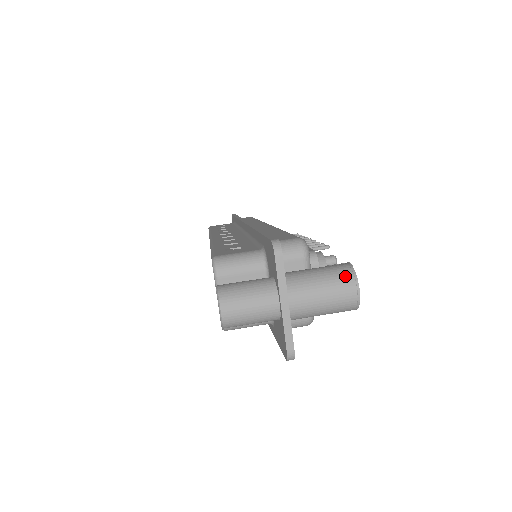
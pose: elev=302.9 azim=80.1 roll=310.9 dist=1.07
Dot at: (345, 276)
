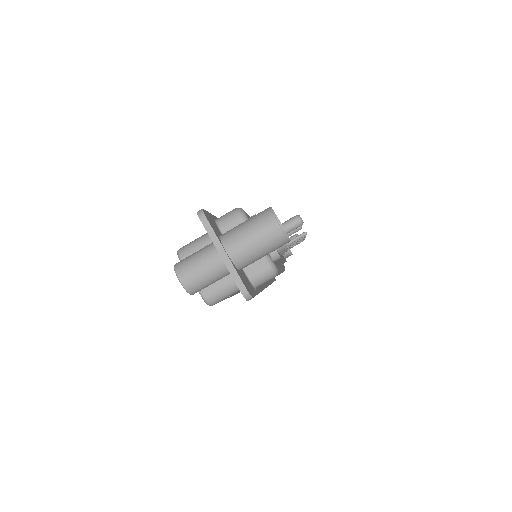
Dot at: (265, 215)
